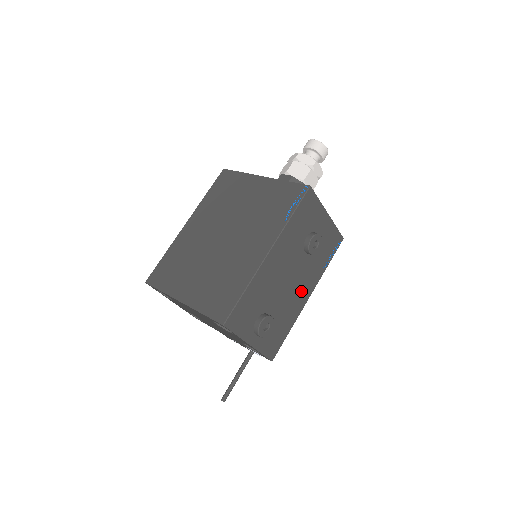
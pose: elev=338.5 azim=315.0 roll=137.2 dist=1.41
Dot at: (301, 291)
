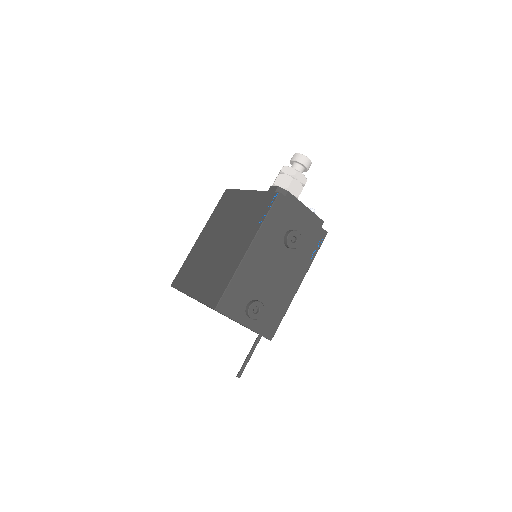
Dot at: (290, 280)
